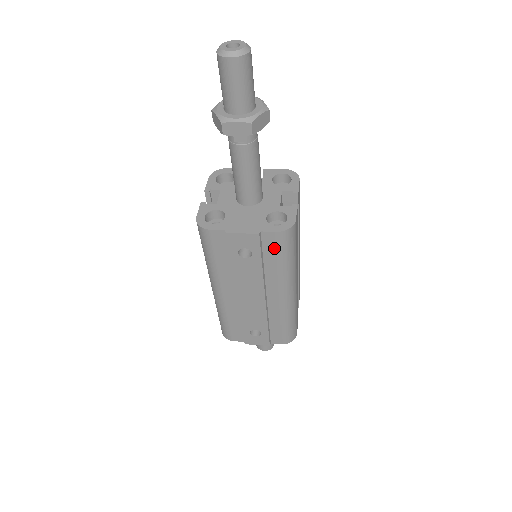
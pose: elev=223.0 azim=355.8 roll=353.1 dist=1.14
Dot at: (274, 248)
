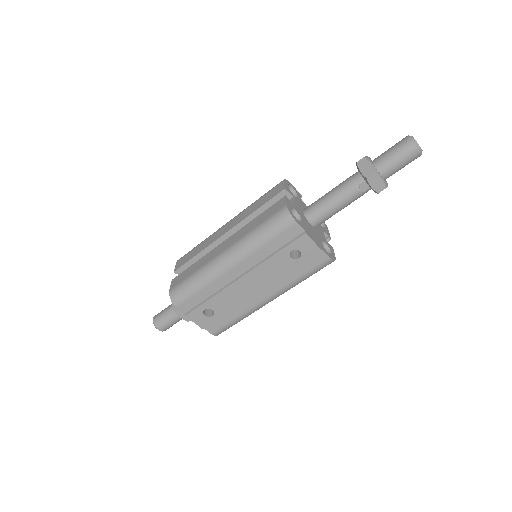
Dot at: (313, 265)
